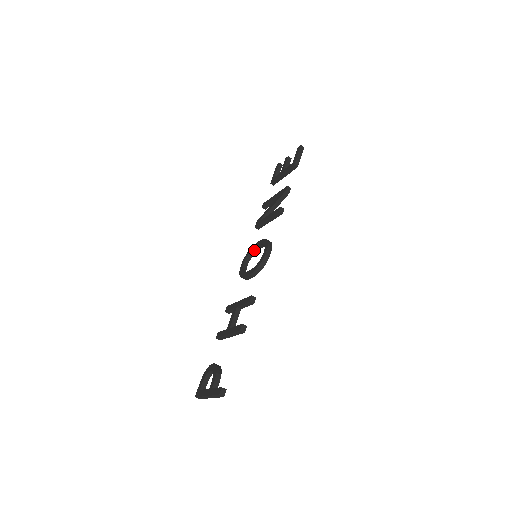
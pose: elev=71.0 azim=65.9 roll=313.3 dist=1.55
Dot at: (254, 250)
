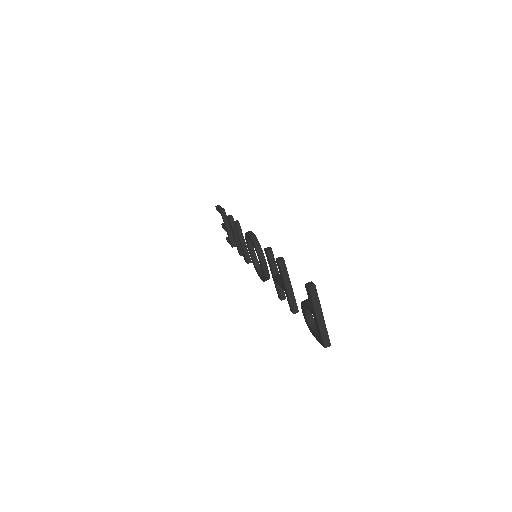
Dot at: (254, 260)
